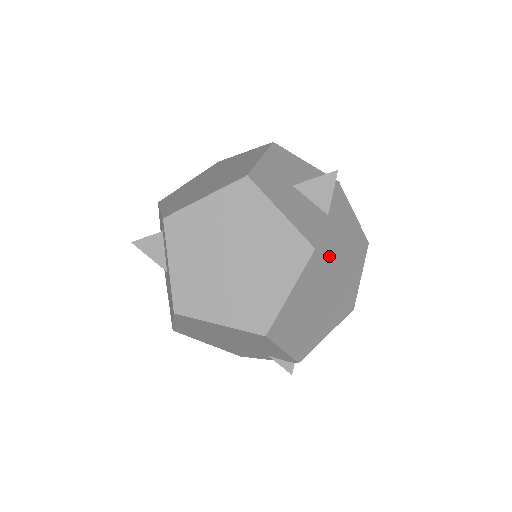
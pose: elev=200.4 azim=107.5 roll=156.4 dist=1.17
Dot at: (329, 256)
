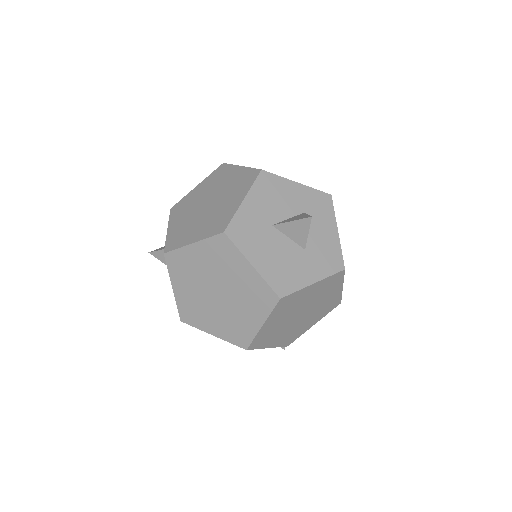
Dot at: (298, 294)
